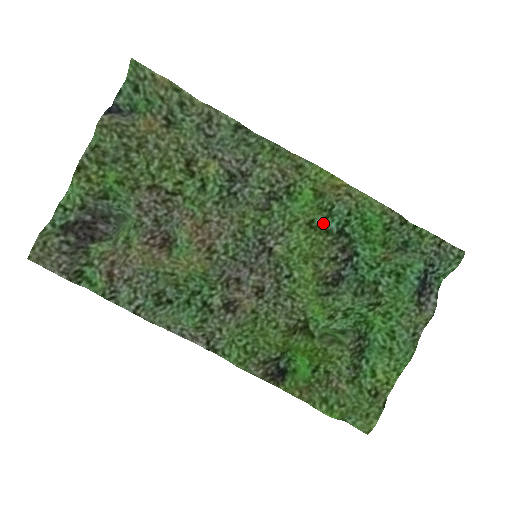
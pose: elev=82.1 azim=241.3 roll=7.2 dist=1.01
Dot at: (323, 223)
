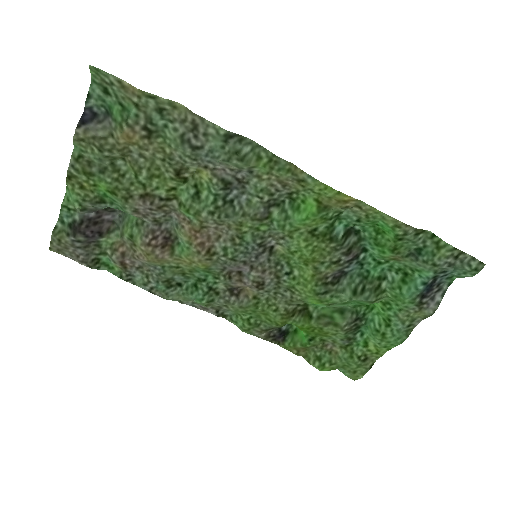
Dot at: (328, 229)
